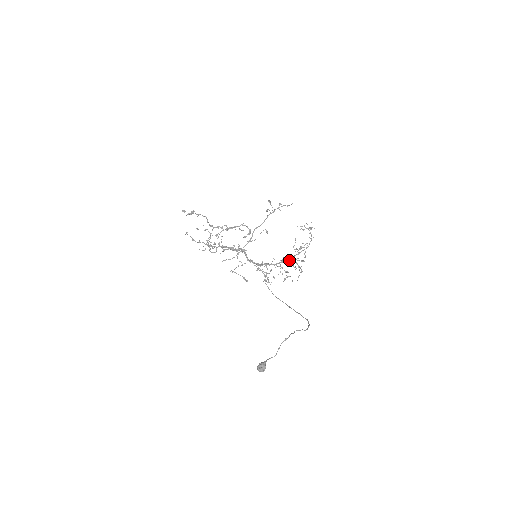
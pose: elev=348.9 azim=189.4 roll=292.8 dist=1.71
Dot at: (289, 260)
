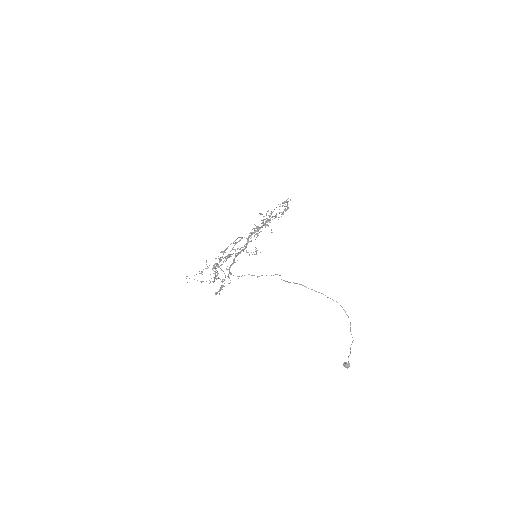
Dot at: (263, 225)
